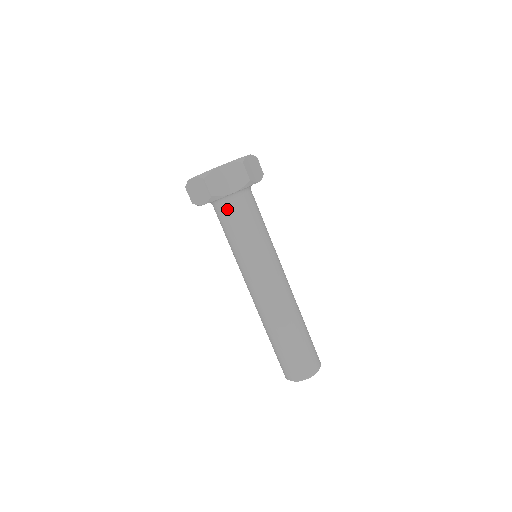
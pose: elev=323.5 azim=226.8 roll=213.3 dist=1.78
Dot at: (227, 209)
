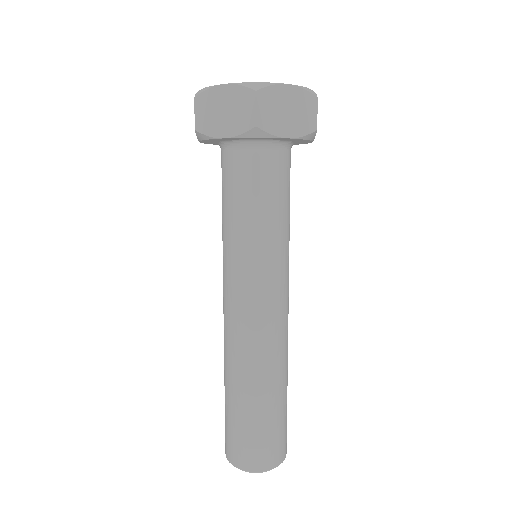
Dot at: (225, 163)
